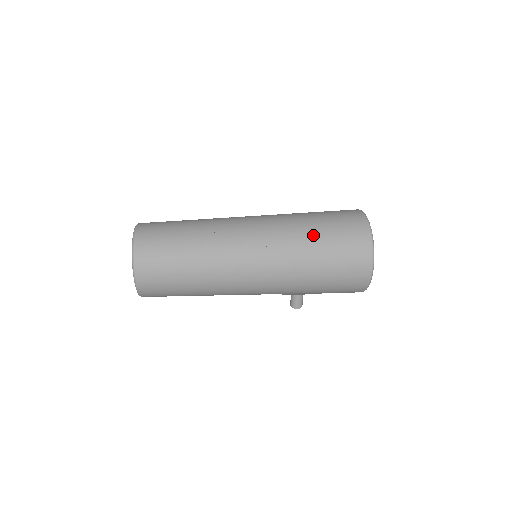
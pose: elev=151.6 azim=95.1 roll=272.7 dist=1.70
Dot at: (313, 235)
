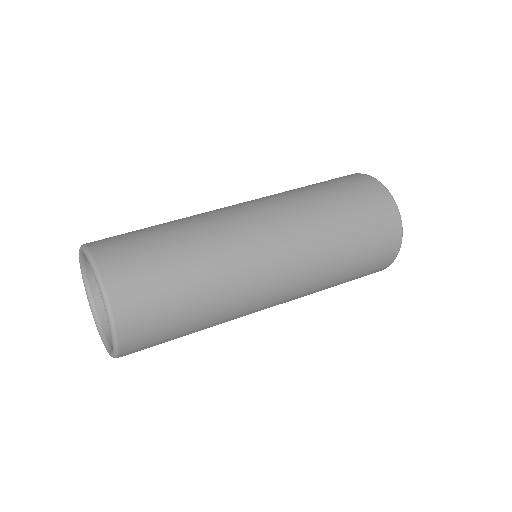
Dot at: (342, 225)
